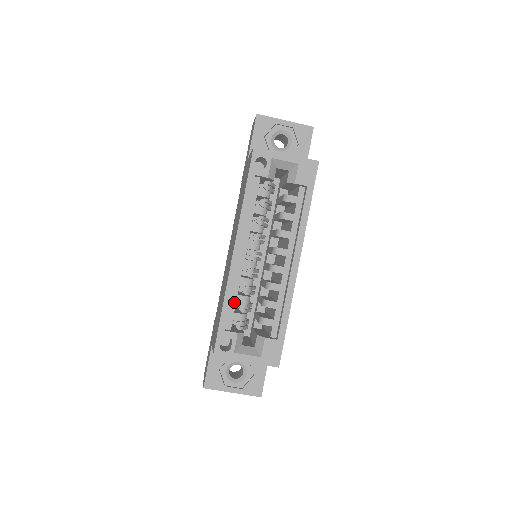
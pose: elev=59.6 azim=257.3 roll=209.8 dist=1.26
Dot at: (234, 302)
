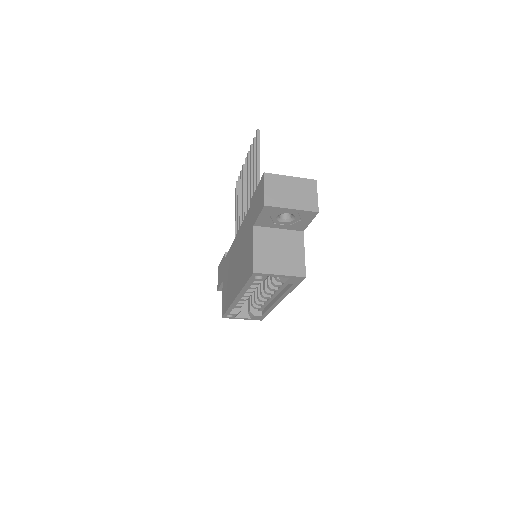
Dot at: occluded
